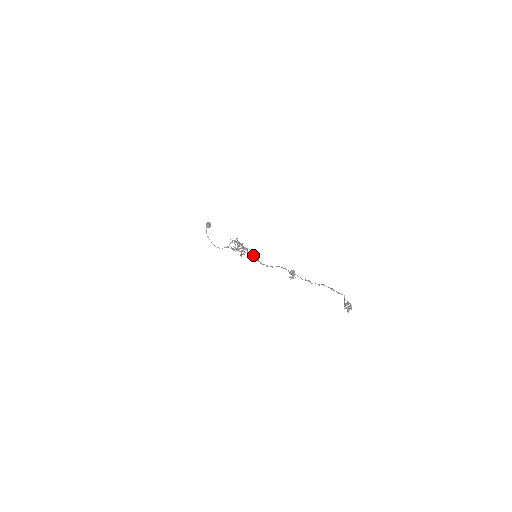
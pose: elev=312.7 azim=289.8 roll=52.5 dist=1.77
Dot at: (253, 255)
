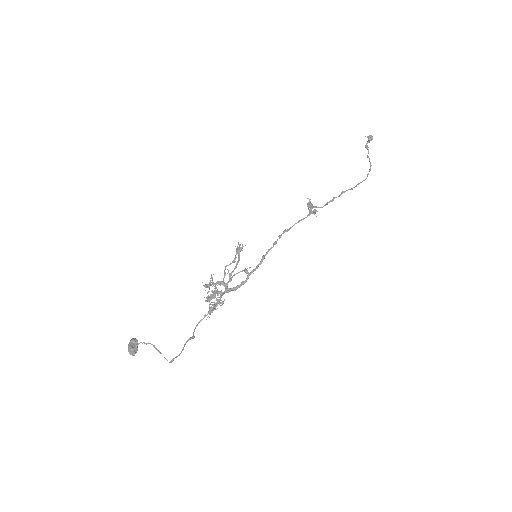
Dot at: occluded
